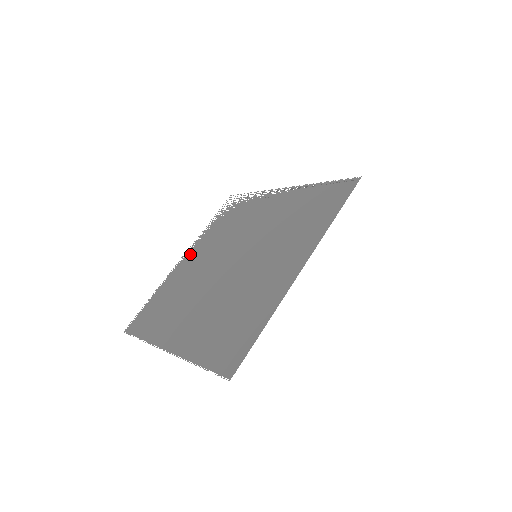
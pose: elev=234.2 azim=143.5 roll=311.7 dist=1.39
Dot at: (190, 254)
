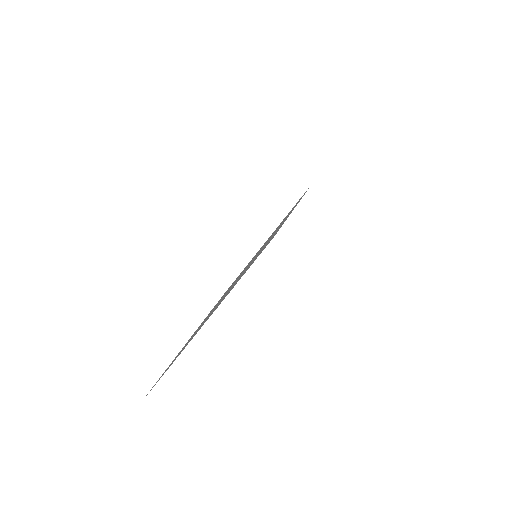
Dot at: occluded
